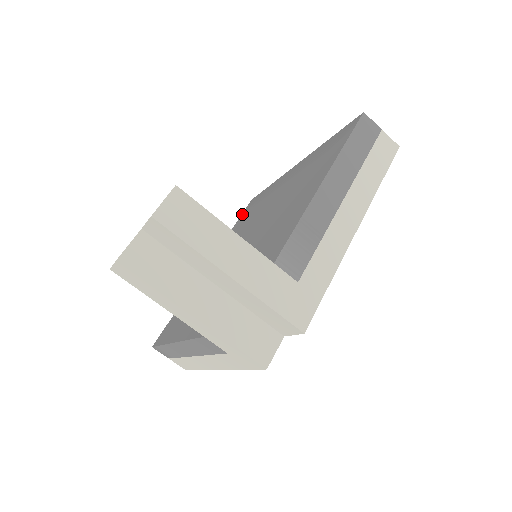
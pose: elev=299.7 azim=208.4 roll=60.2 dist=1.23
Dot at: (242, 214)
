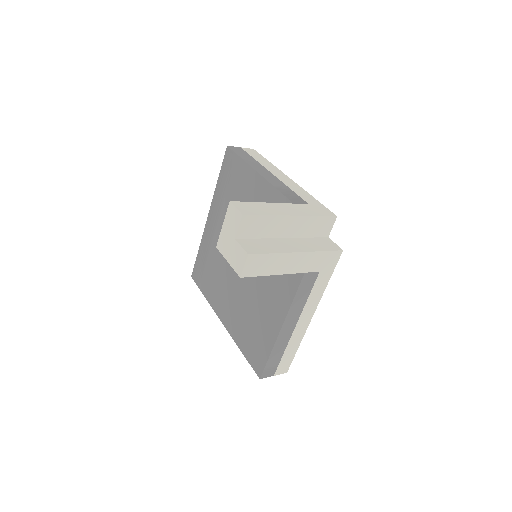
Dot at: (199, 285)
